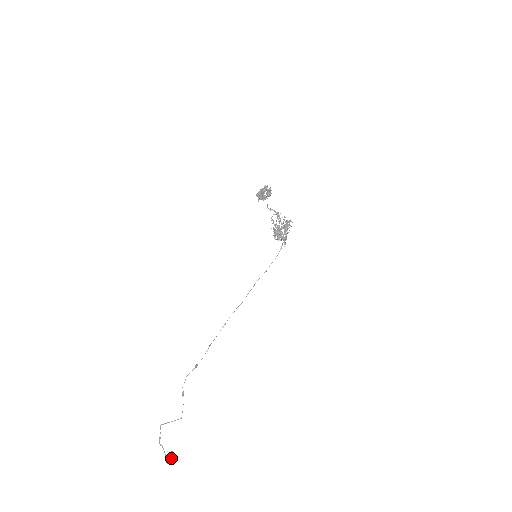
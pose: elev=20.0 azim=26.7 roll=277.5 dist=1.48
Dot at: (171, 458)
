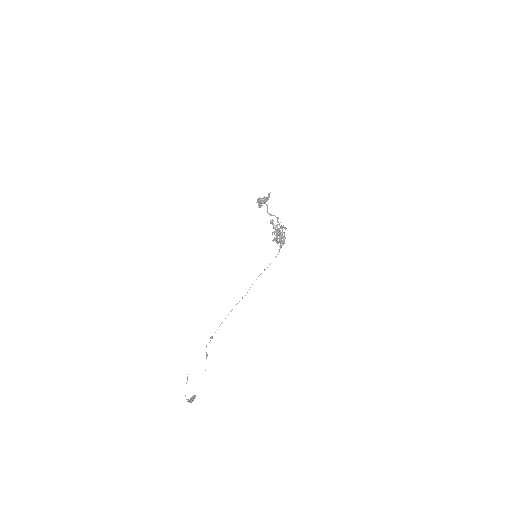
Dot at: (191, 399)
